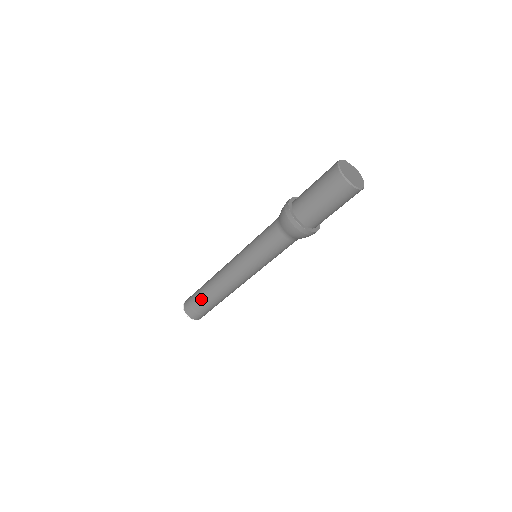
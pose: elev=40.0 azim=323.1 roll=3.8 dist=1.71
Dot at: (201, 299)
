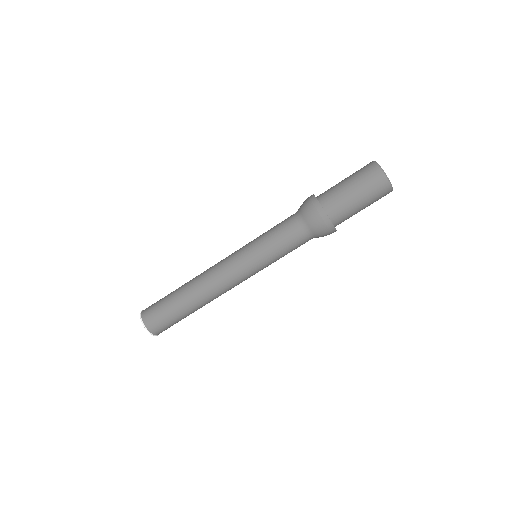
Dot at: (172, 292)
